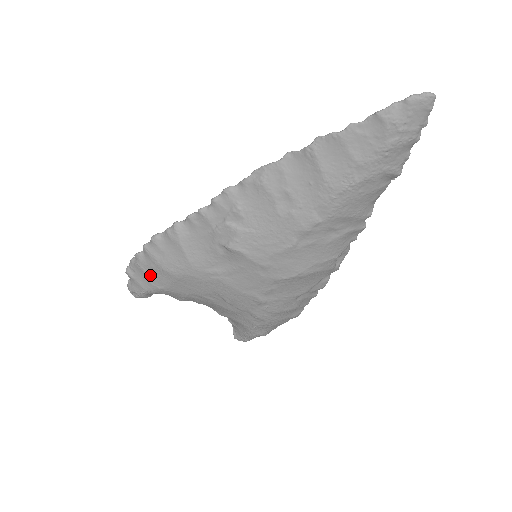
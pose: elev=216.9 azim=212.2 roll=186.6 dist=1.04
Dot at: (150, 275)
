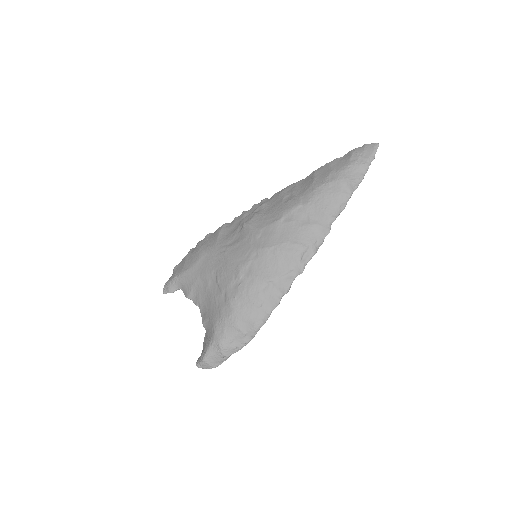
Dot at: (187, 261)
